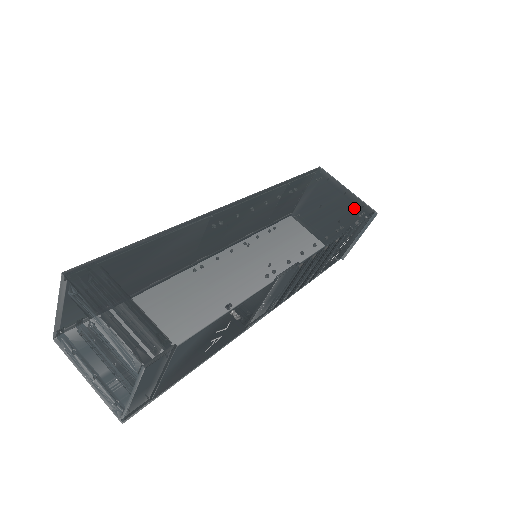
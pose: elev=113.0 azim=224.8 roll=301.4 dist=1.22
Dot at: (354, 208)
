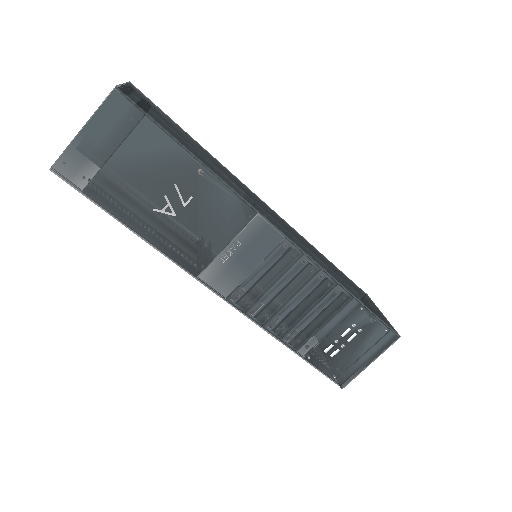
Dot at: (376, 312)
